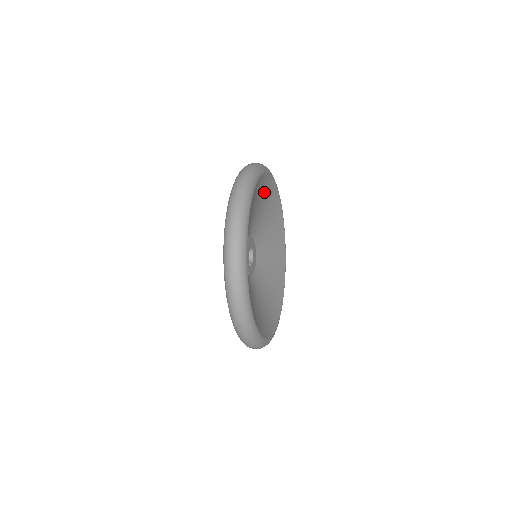
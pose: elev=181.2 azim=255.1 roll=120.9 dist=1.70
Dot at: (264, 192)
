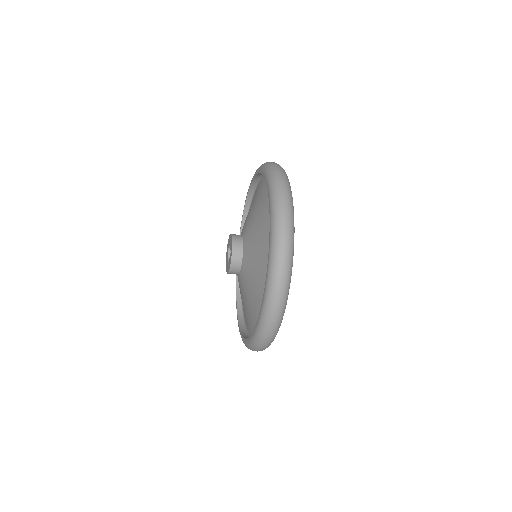
Dot at: occluded
